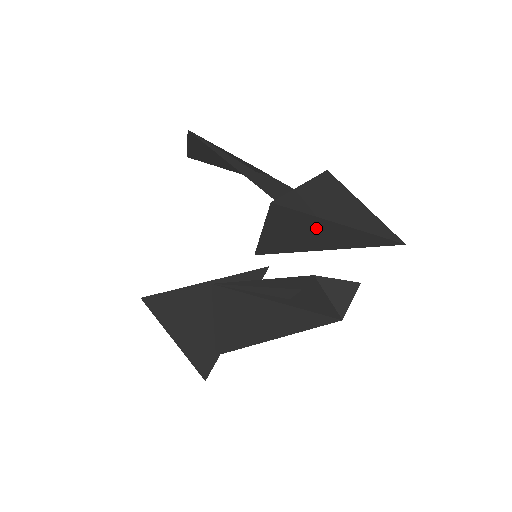
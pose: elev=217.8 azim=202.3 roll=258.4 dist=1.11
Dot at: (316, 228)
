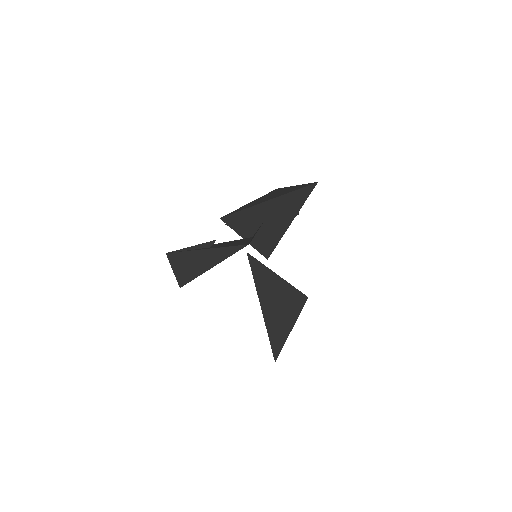
Dot at: (257, 216)
